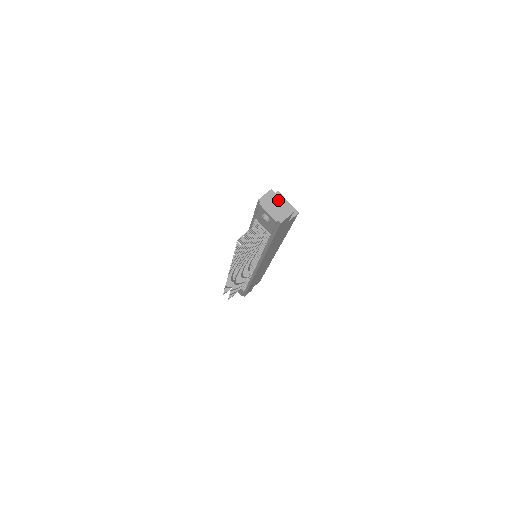
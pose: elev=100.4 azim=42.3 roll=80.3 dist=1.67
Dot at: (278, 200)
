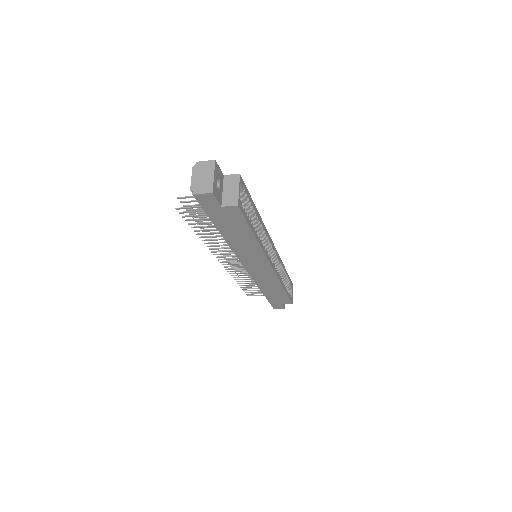
Dot at: (211, 173)
